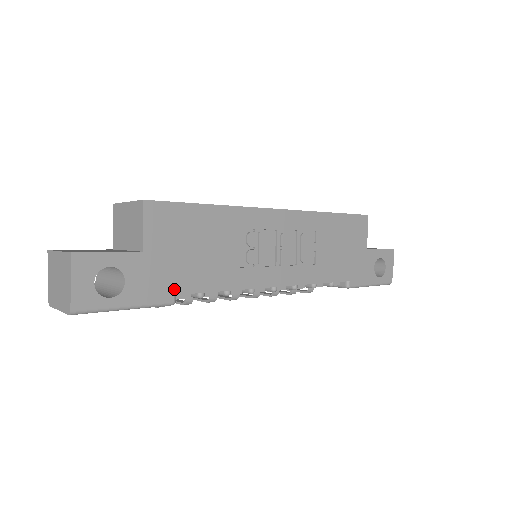
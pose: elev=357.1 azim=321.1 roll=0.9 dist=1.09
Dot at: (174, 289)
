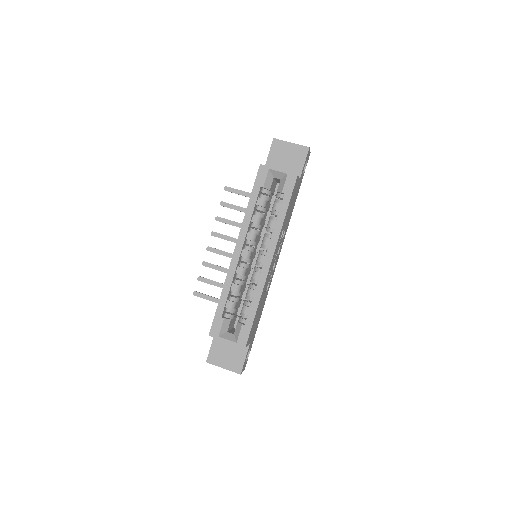
Dot at: occluded
